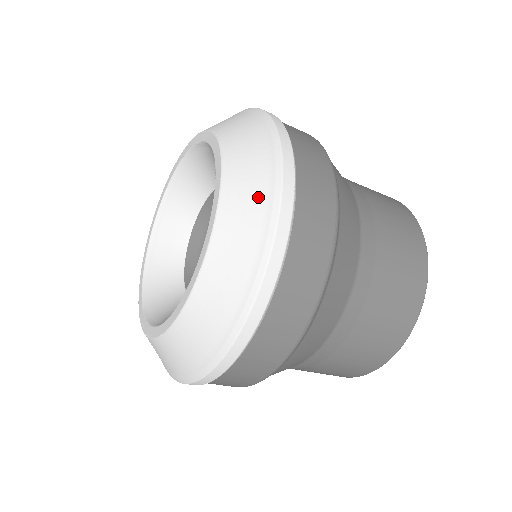
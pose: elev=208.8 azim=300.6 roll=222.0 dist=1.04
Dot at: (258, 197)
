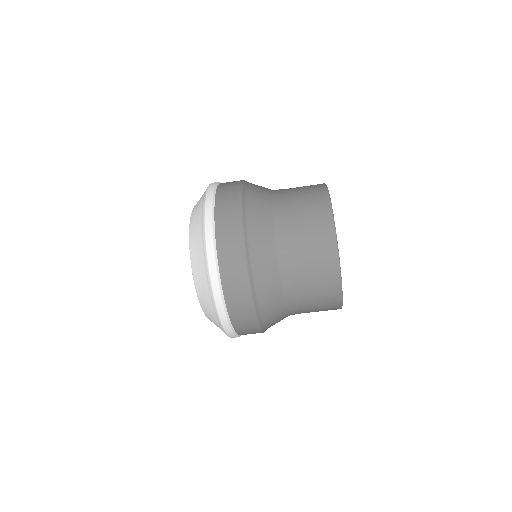
Dot at: (199, 220)
